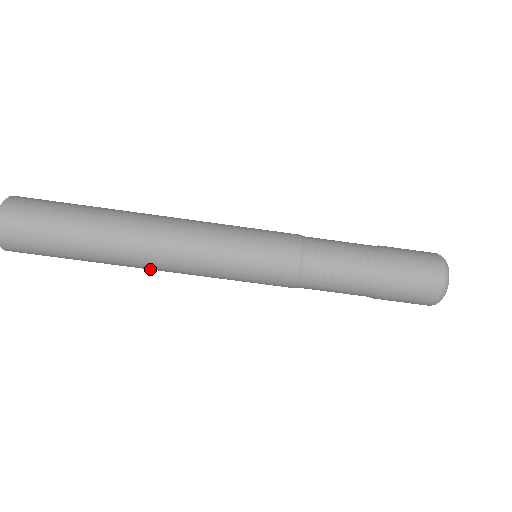
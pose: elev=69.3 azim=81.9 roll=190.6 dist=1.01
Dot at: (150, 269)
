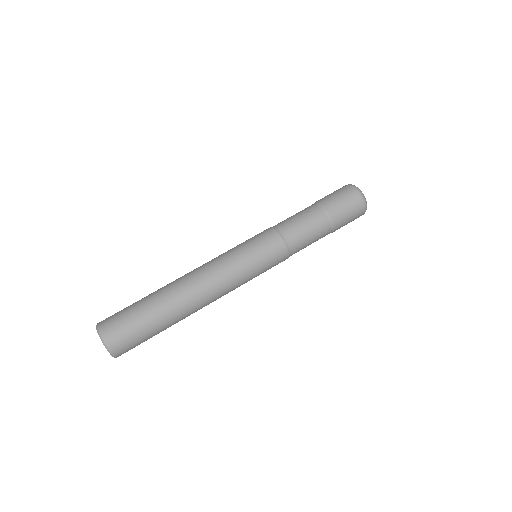
Dot at: occluded
